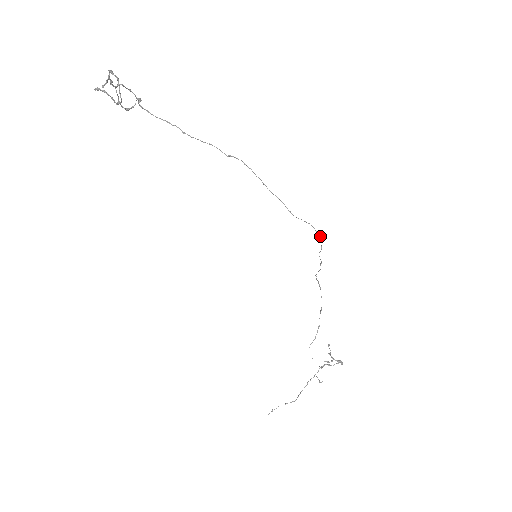
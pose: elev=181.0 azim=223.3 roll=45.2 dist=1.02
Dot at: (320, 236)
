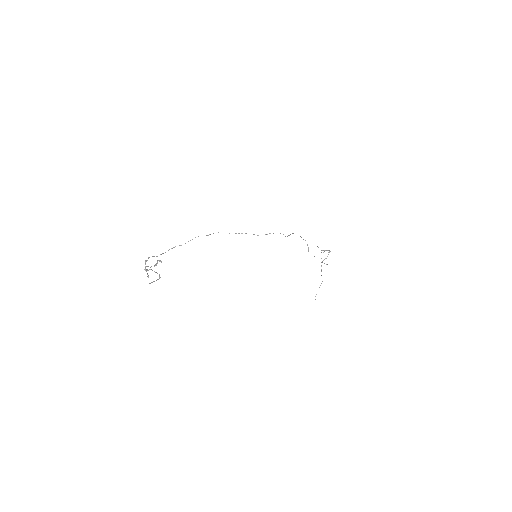
Dot at: occluded
